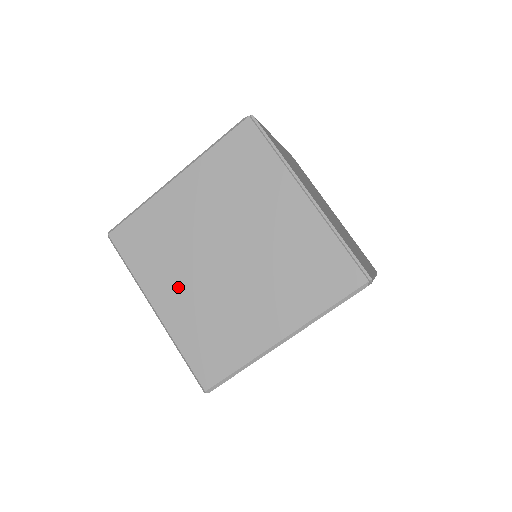
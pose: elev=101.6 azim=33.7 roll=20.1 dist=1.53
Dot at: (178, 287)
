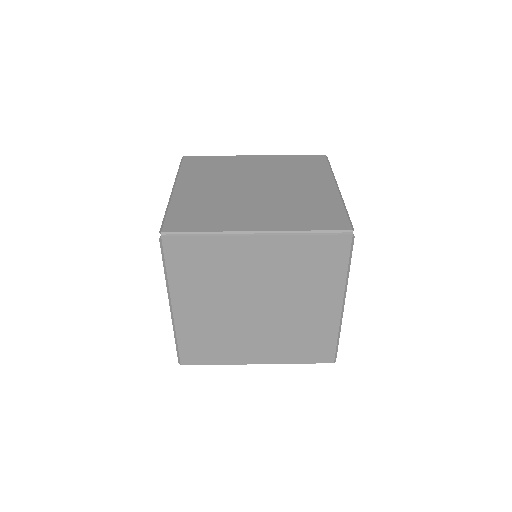
Dot at: (254, 345)
